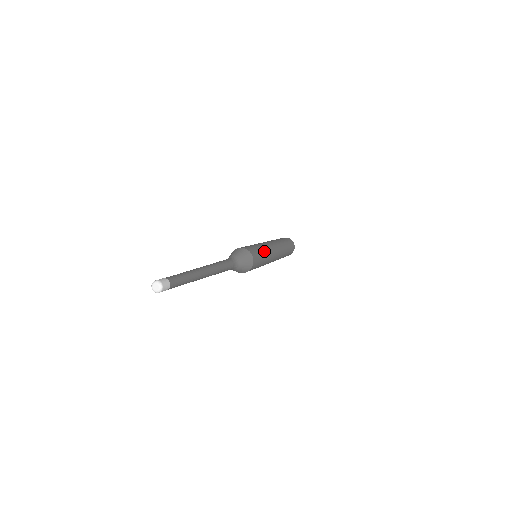
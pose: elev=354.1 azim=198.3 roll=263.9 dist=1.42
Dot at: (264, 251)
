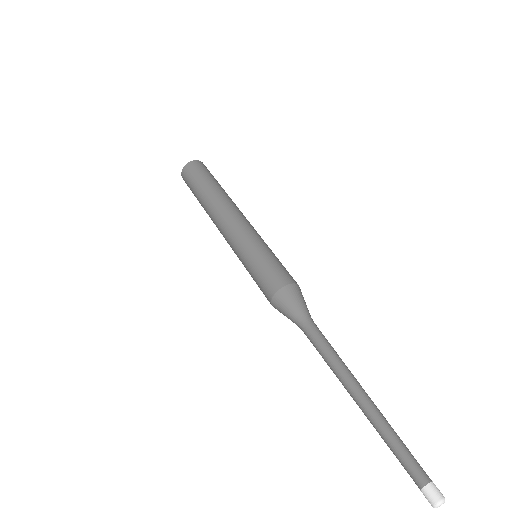
Dot at: occluded
